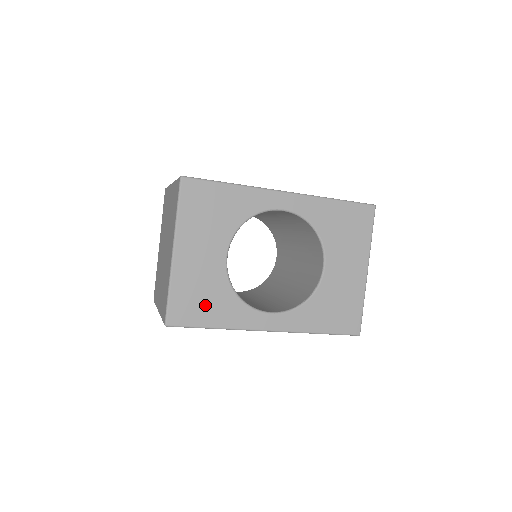
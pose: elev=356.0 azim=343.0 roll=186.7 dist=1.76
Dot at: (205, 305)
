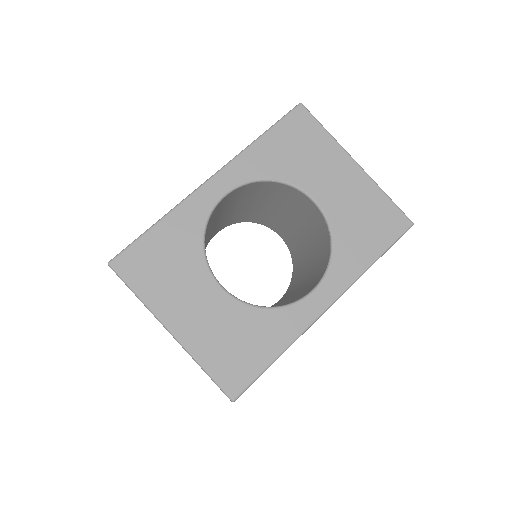
Dot at: (248, 347)
